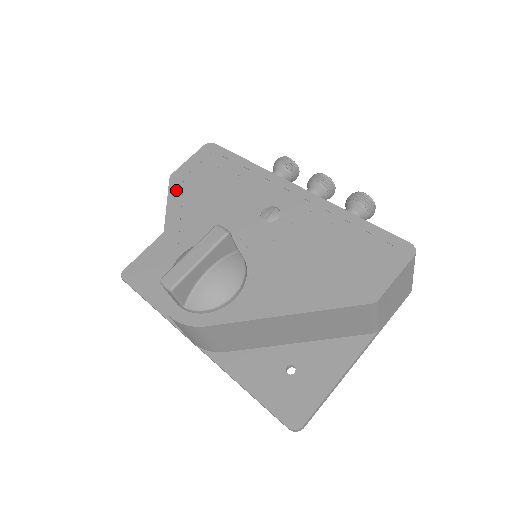
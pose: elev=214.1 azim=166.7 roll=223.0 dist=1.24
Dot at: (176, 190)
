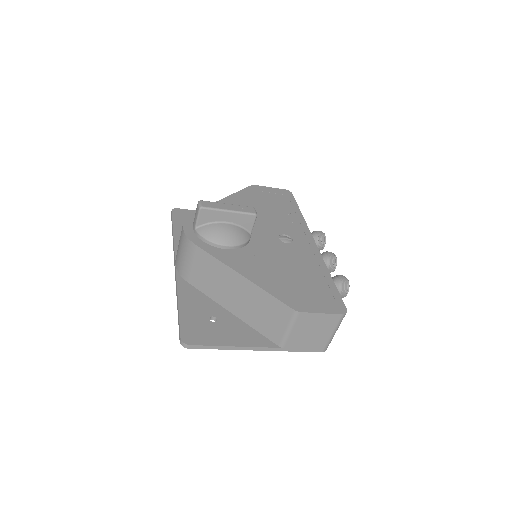
Dot at: (249, 191)
